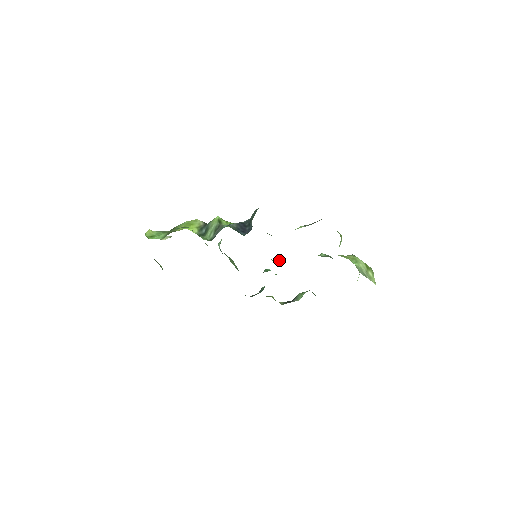
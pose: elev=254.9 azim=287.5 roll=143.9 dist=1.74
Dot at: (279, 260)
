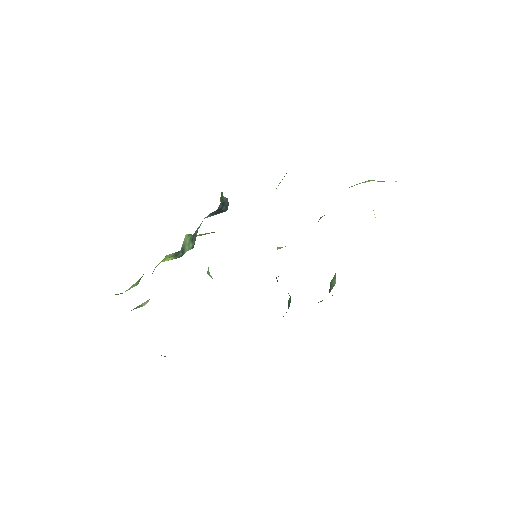
Dot at: occluded
